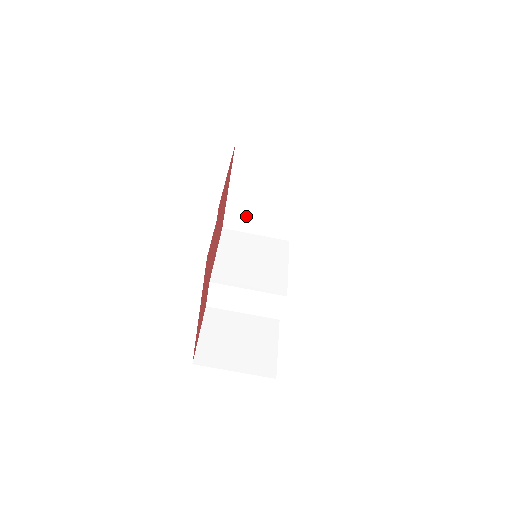
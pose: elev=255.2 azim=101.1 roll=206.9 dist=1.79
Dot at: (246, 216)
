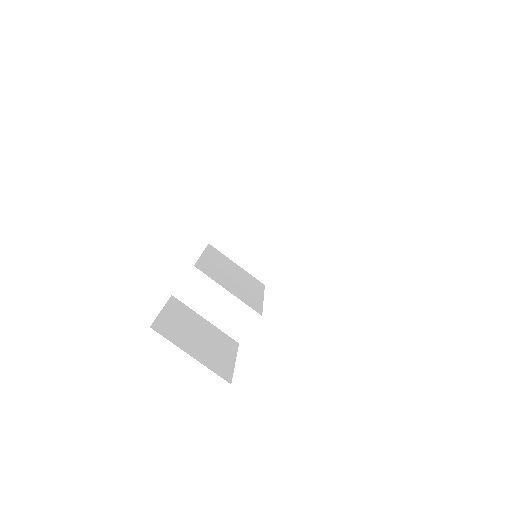
Dot at: (239, 240)
